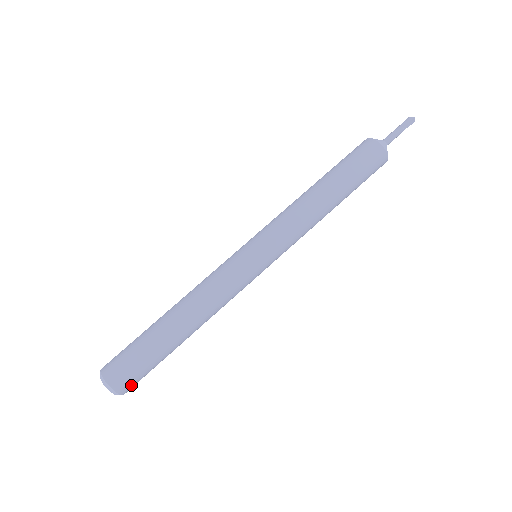
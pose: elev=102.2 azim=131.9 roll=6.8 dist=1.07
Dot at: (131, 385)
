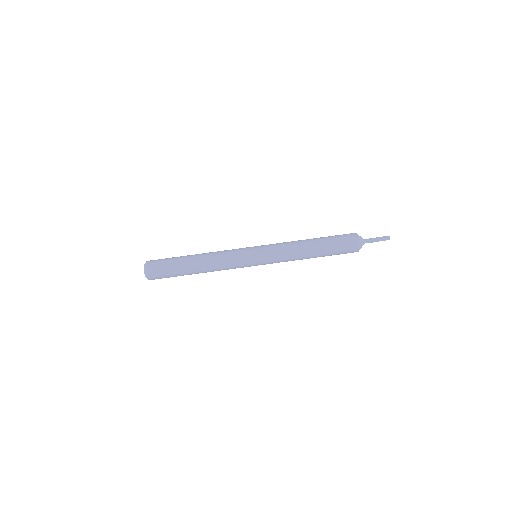
Dot at: (155, 276)
